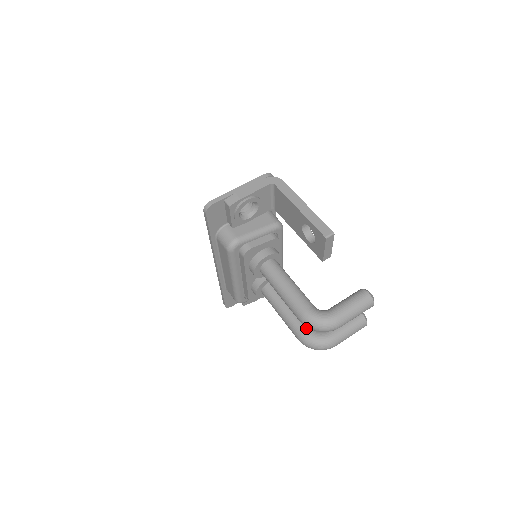
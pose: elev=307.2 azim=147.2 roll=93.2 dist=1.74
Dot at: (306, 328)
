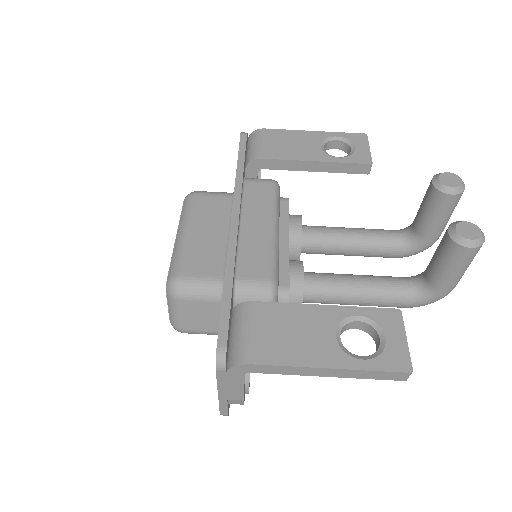
Dot at: (396, 254)
